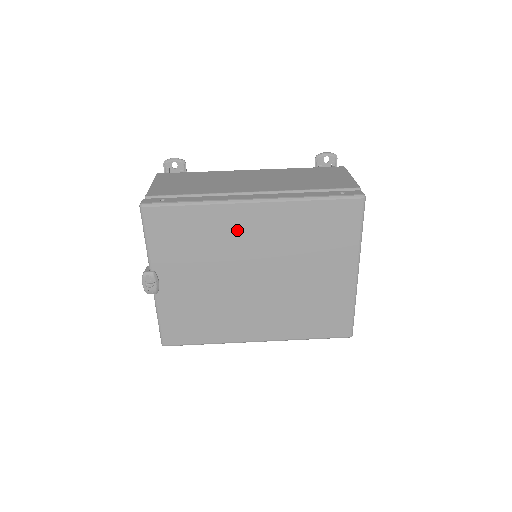
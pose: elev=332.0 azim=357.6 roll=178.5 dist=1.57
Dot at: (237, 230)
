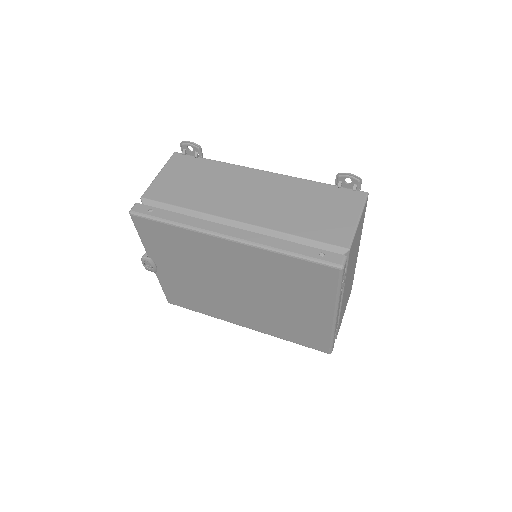
Dot at: (216, 254)
